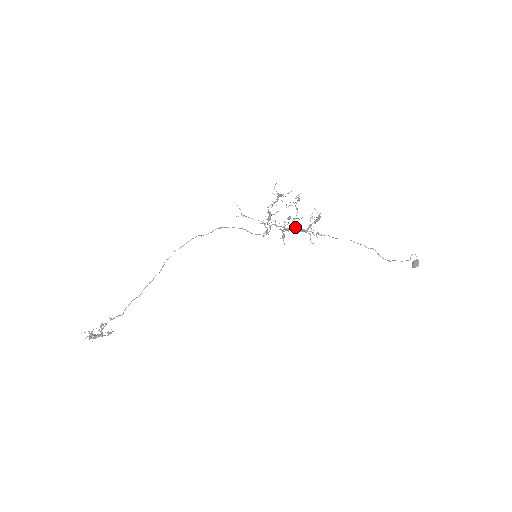
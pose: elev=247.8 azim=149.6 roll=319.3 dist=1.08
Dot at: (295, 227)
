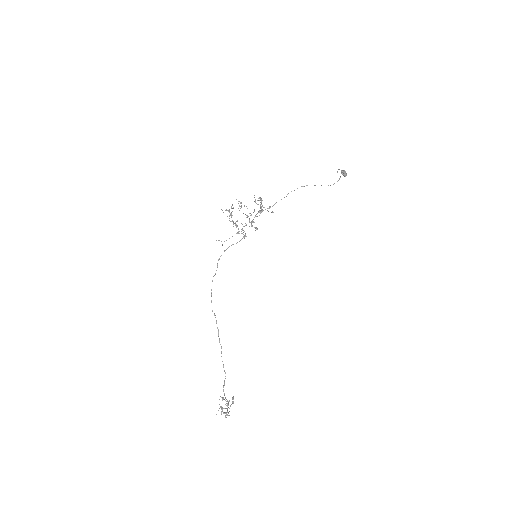
Dot at: occluded
